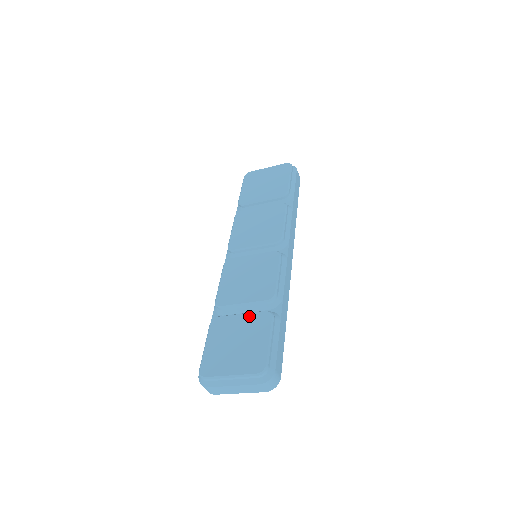
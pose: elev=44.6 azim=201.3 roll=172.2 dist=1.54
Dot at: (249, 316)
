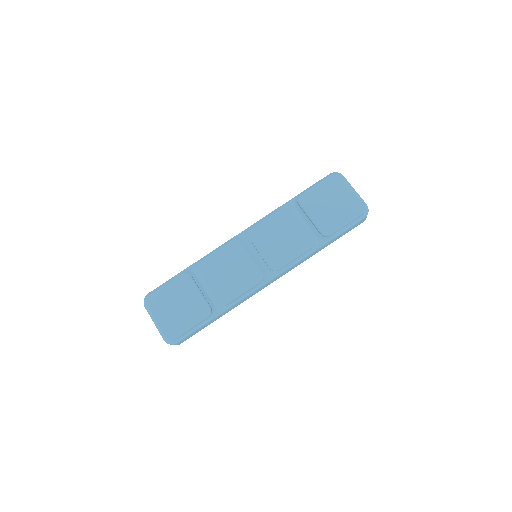
Dot at: (200, 299)
